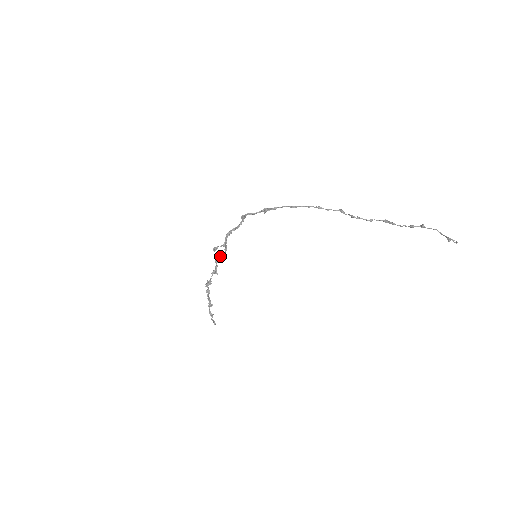
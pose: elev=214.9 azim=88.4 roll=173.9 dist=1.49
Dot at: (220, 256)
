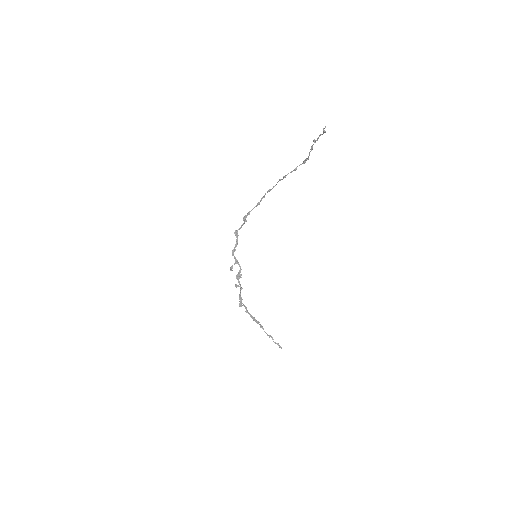
Dot at: (238, 273)
